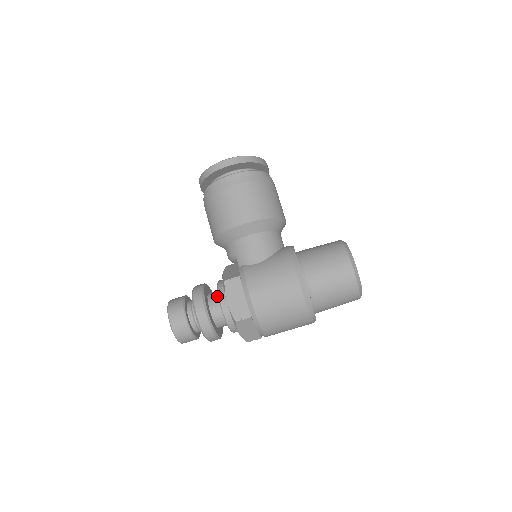
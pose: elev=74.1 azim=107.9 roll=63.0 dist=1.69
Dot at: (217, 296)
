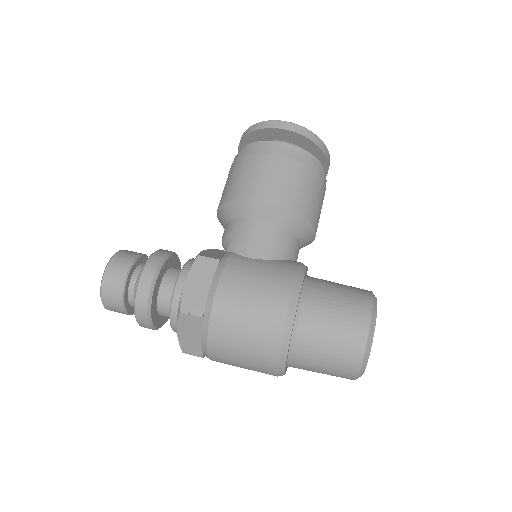
Dot at: occluded
